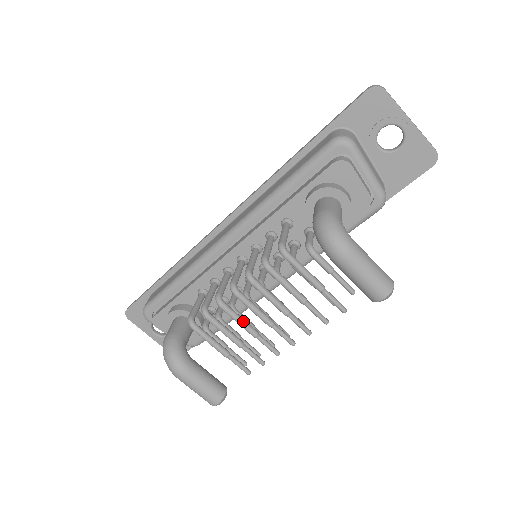
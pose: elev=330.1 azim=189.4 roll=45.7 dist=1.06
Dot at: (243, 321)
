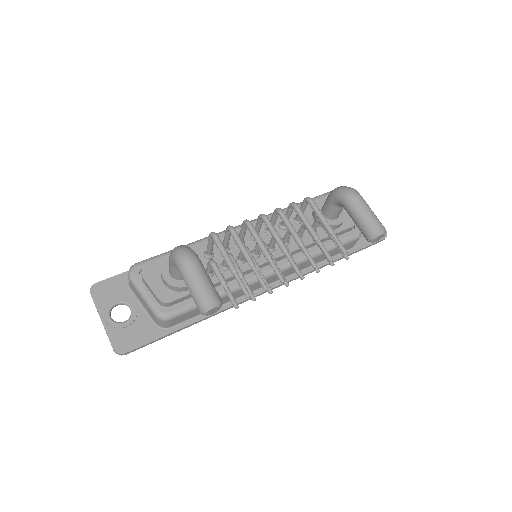
Dot at: (262, 241)
